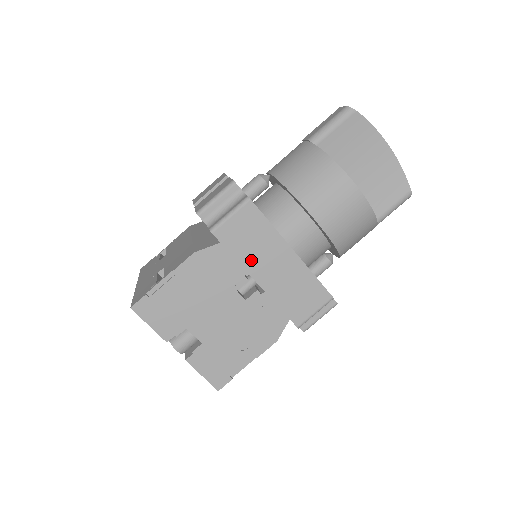
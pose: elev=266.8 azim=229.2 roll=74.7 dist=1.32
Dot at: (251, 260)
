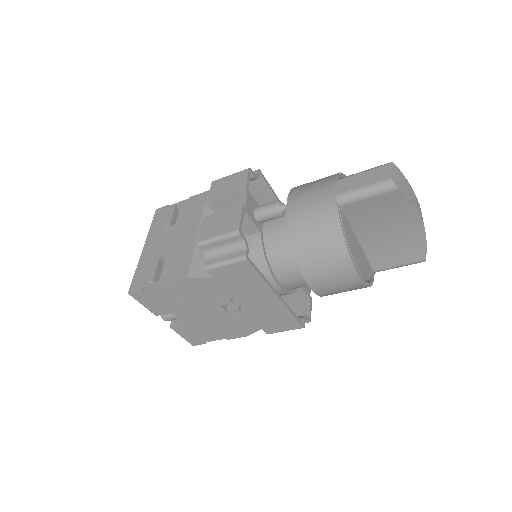
Dot at: (237, 293)
